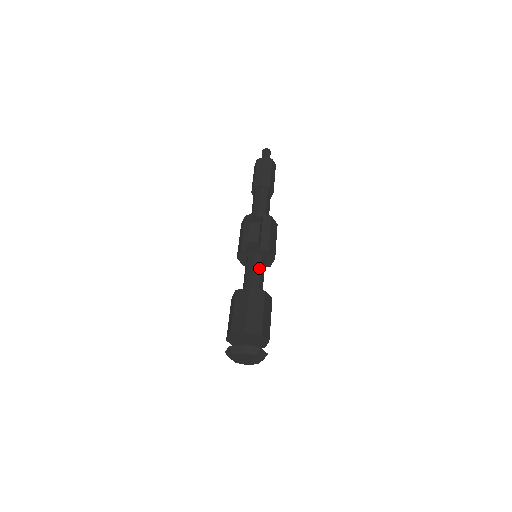
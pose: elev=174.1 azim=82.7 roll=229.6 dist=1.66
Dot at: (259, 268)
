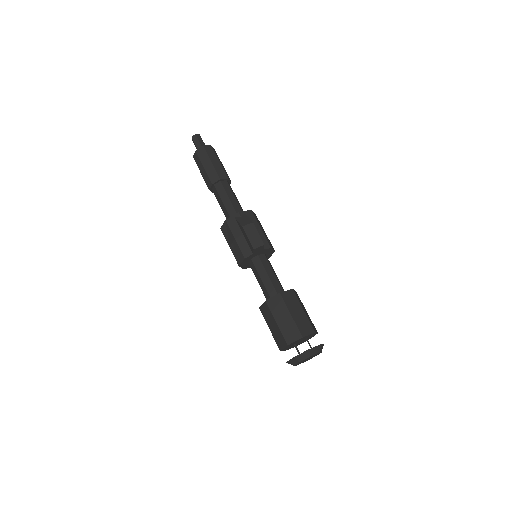
Dot at: (270, 268)
